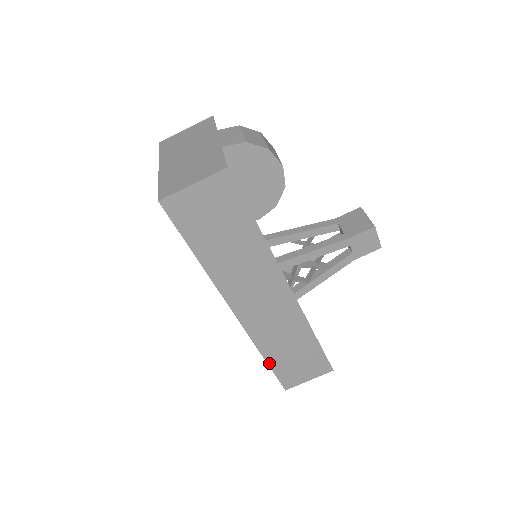
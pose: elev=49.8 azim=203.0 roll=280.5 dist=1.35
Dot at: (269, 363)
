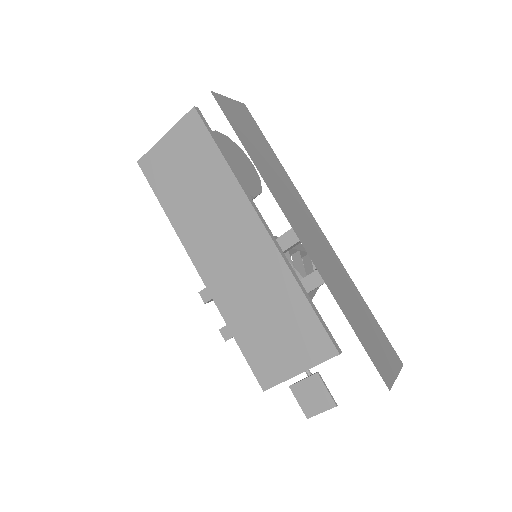
Dot at: (351, 326)
